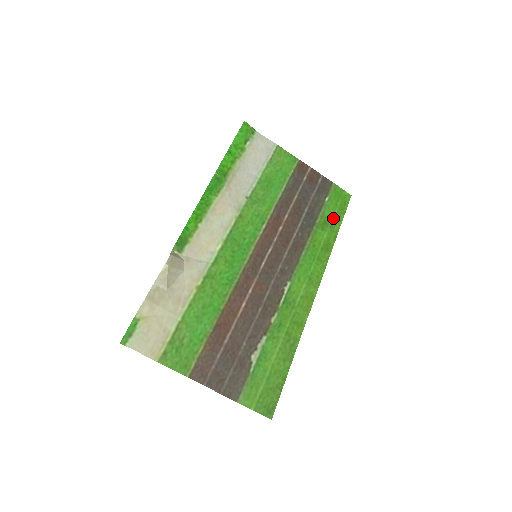
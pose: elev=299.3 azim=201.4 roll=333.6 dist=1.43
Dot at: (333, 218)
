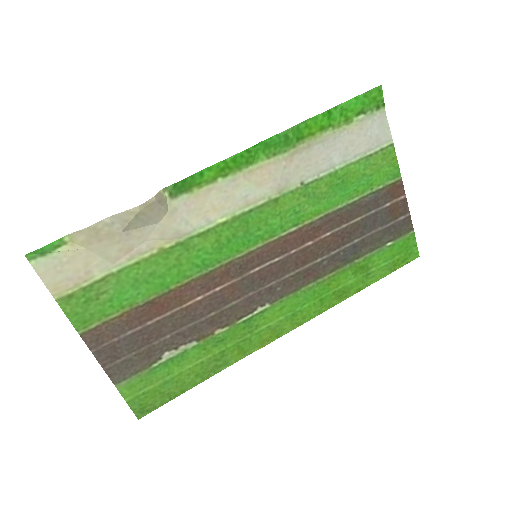
Dot at: (377, 268)
